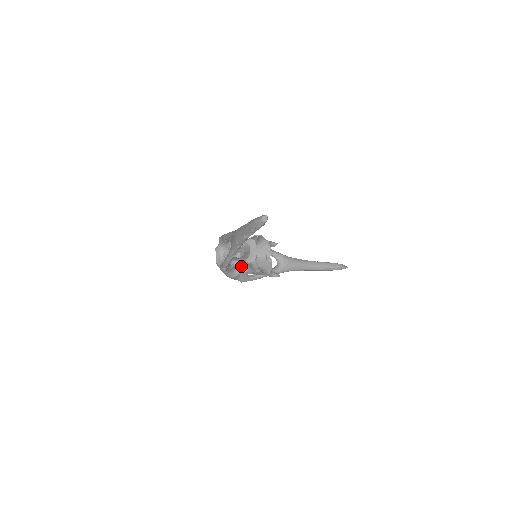
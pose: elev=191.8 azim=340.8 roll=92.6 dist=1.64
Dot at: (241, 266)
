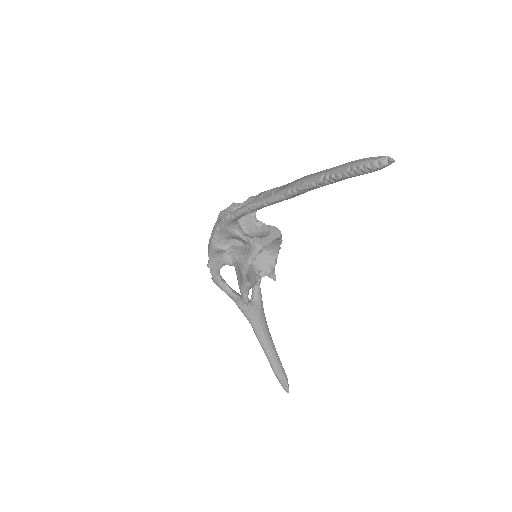
Dot at: (234, 245)
